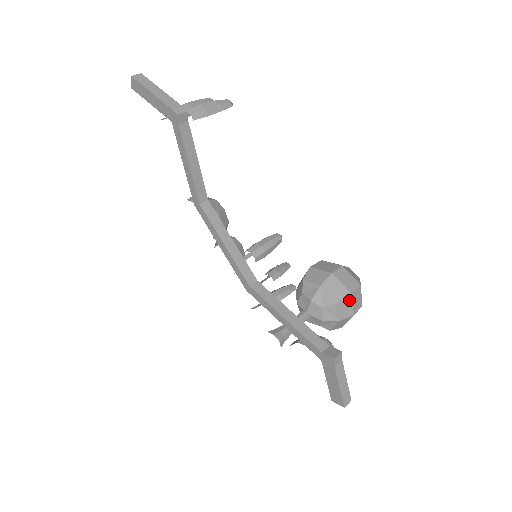
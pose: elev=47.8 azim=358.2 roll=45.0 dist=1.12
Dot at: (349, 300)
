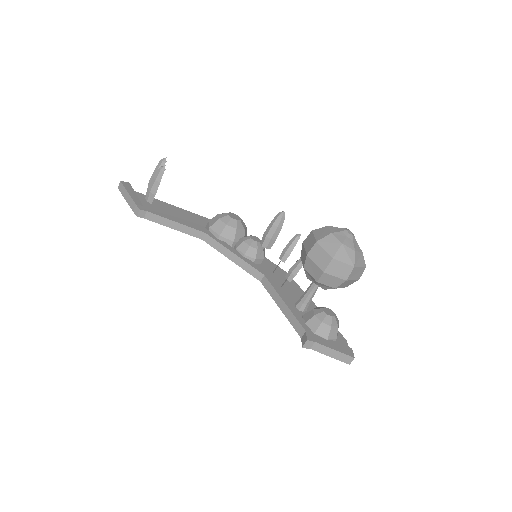
Dot at: (327, 276)
